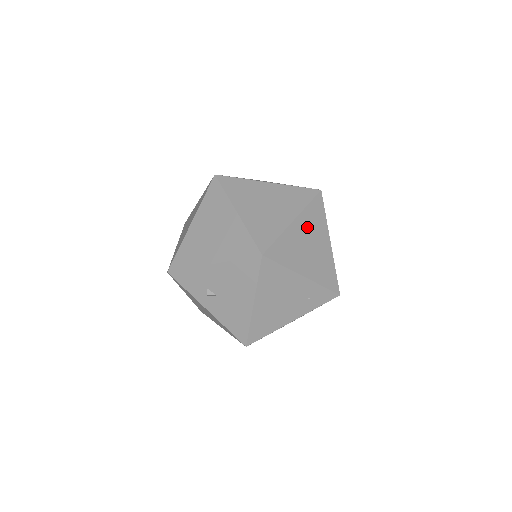
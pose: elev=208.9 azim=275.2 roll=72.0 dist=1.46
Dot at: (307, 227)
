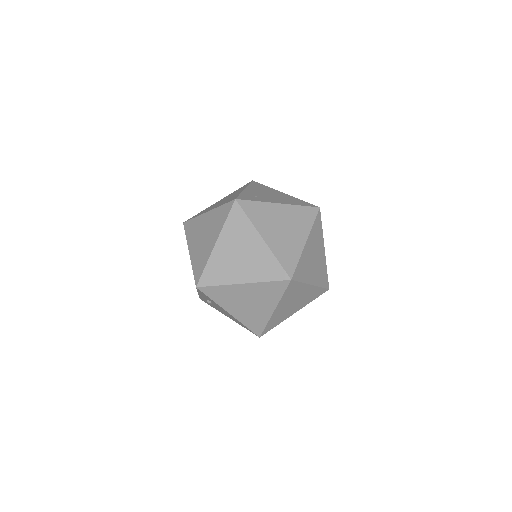
Dot at: occluded
